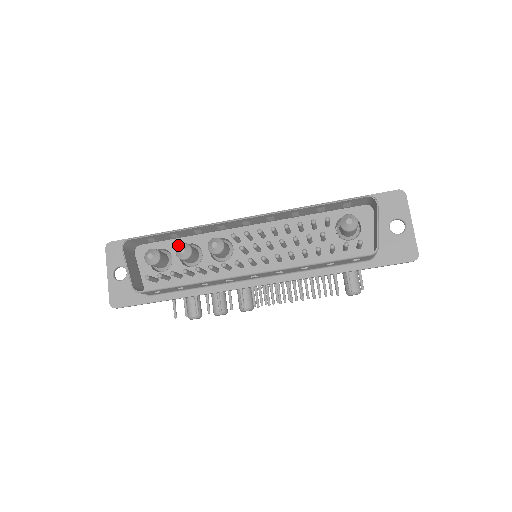
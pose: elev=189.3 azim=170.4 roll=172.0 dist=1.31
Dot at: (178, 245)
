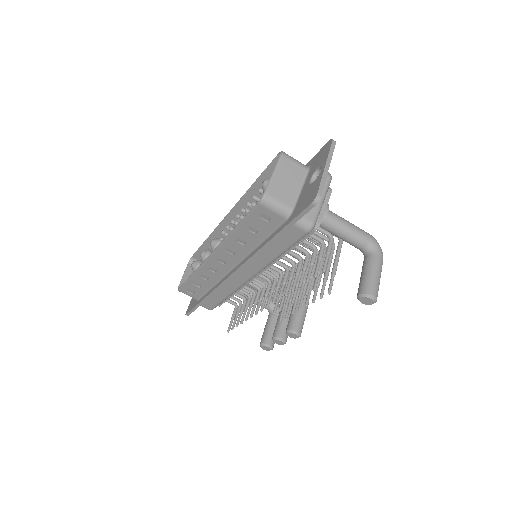
Dot at: occluded
